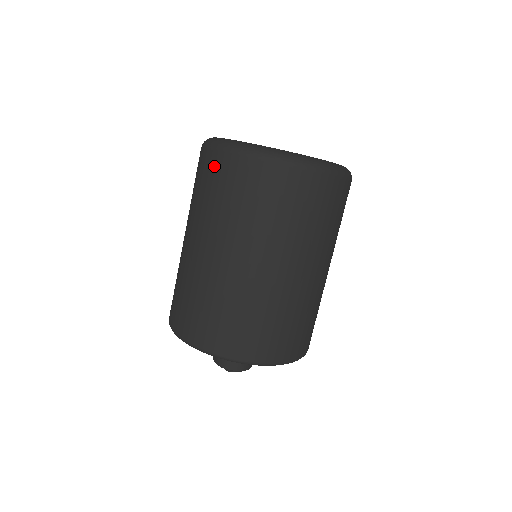
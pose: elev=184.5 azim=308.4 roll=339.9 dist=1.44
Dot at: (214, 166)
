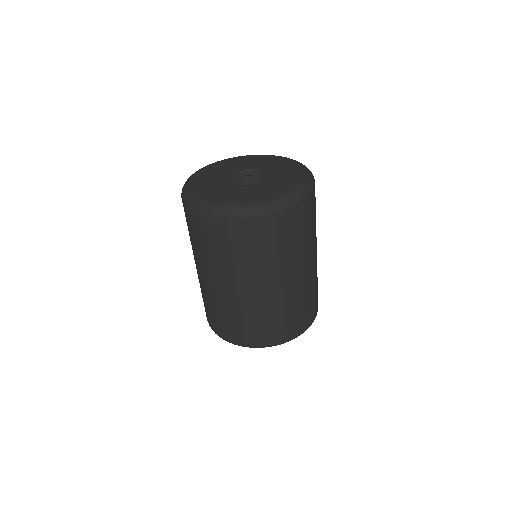
Dot at: (191, 220)
